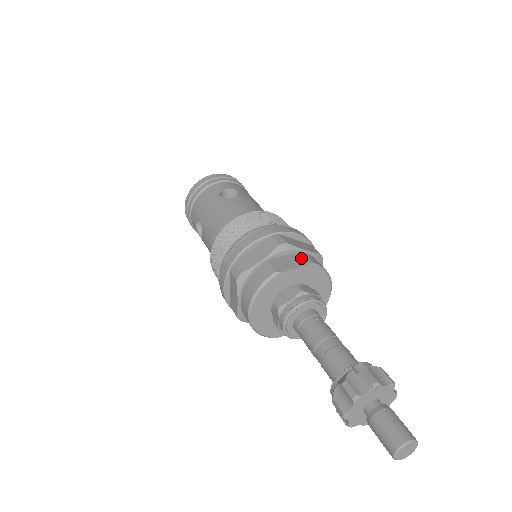
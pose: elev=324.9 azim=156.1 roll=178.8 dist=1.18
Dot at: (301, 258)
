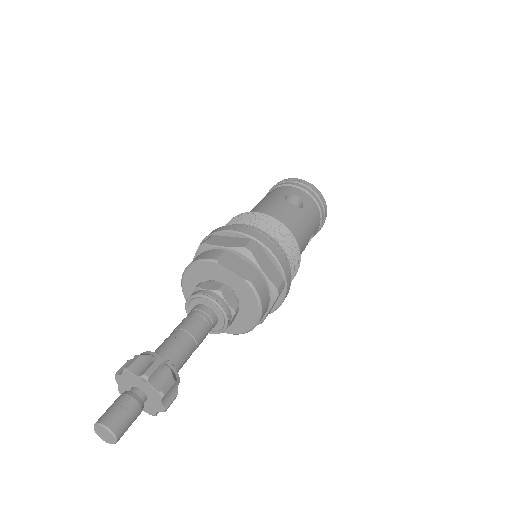
Dot at: (249, 271)
